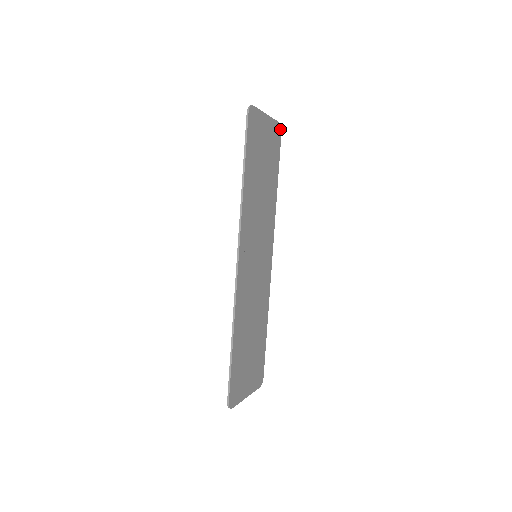
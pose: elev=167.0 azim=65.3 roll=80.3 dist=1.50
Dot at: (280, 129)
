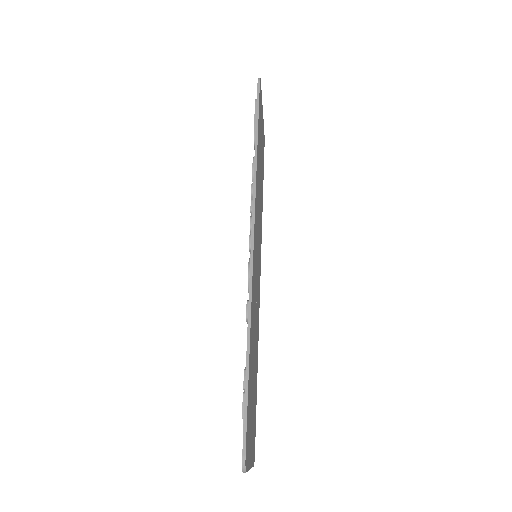
Dot at: (264, 141)
